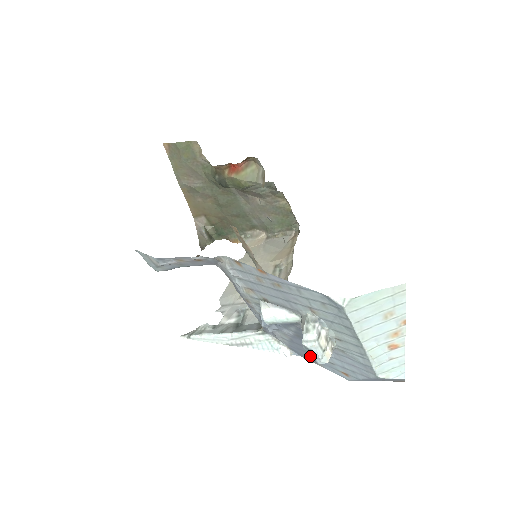
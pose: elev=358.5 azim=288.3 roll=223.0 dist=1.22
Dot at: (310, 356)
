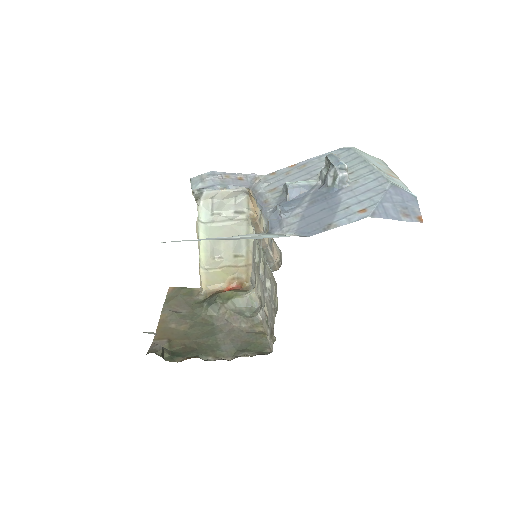
Dot at: (332, 162)
